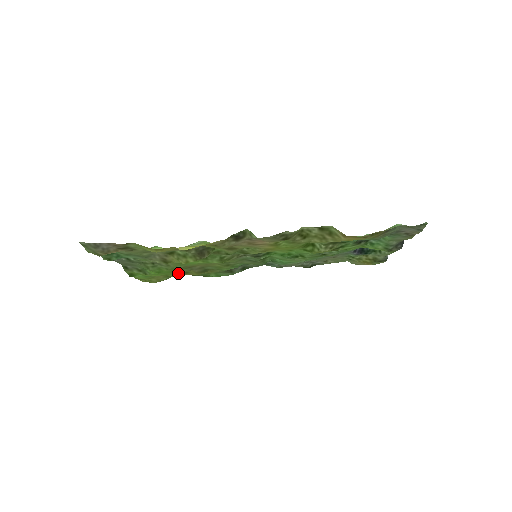
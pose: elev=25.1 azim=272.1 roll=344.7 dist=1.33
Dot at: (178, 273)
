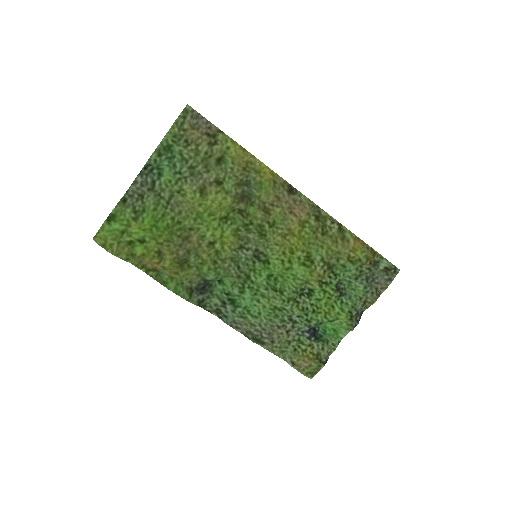
Dot at: (160, 245)
